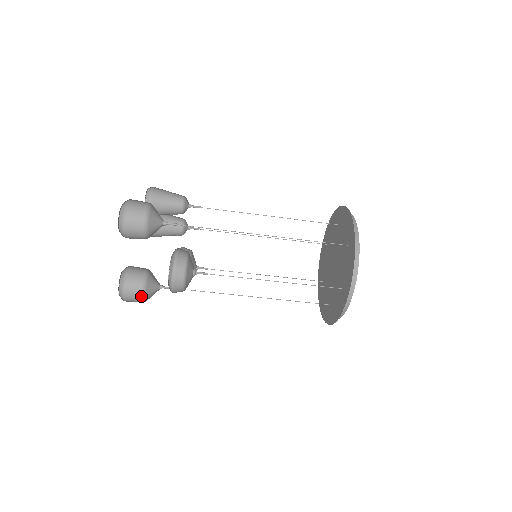
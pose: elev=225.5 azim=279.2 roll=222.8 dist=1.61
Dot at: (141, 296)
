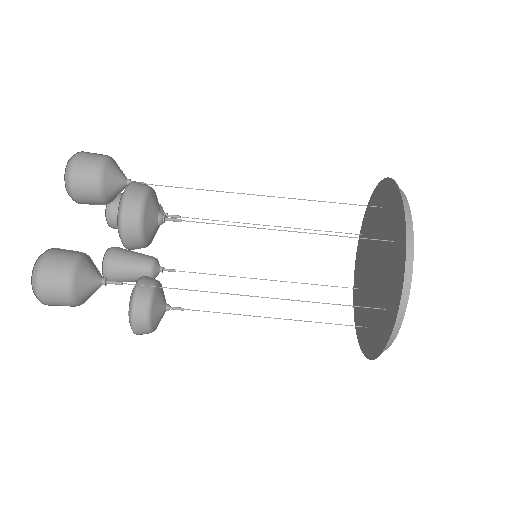
Dot at: (68, 271)
